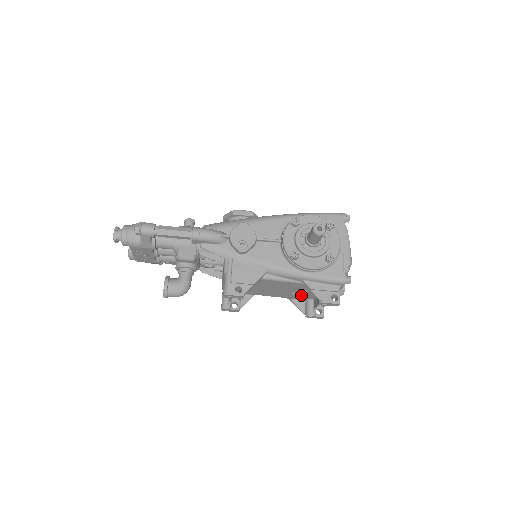
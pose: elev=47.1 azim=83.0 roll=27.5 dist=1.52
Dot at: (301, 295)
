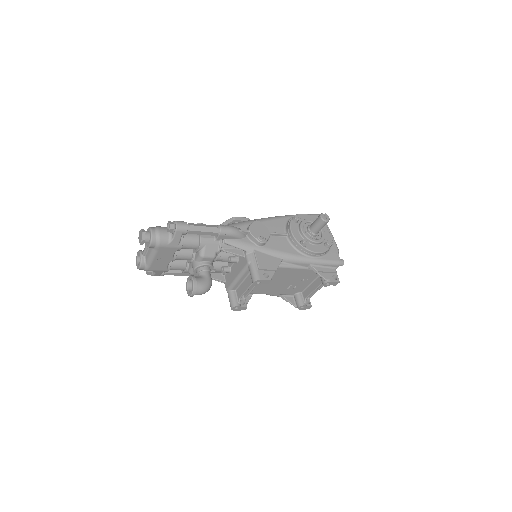
Dot at: (295, 287)
